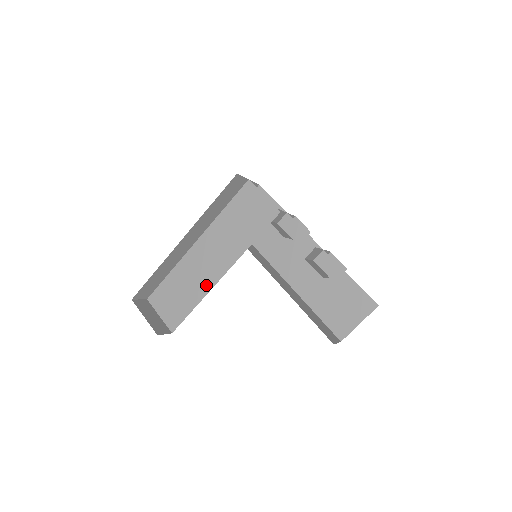
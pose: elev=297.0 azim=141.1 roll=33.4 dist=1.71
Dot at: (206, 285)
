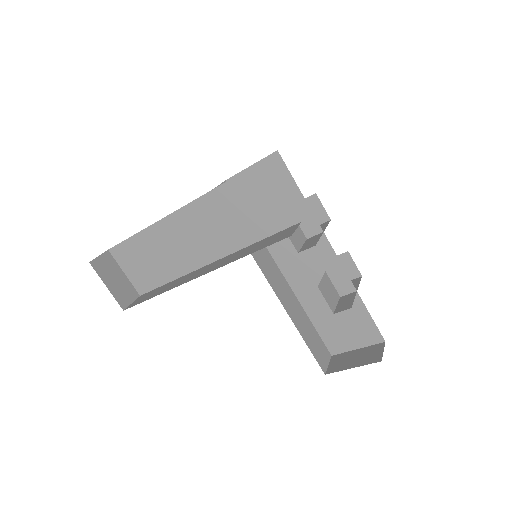
Dot at: (186, 265)
